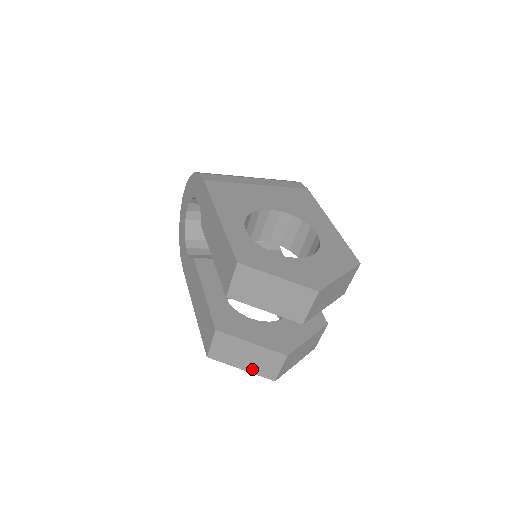
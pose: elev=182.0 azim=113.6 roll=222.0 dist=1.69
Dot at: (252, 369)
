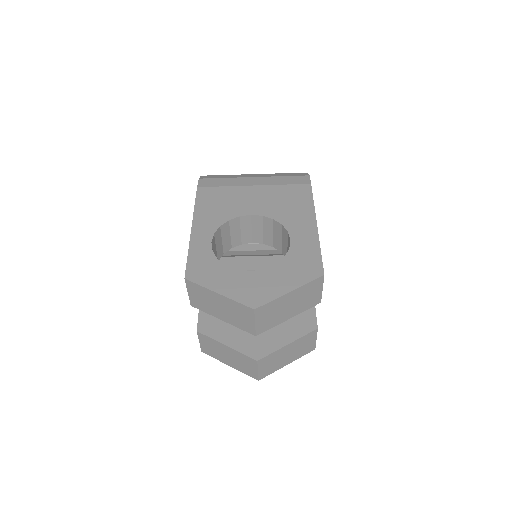
Dot at: (237, 367)
